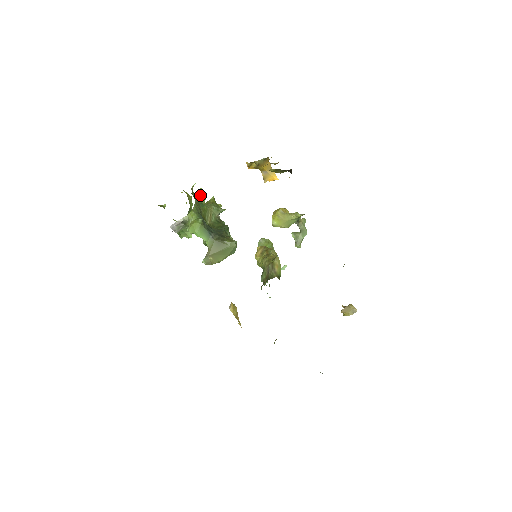
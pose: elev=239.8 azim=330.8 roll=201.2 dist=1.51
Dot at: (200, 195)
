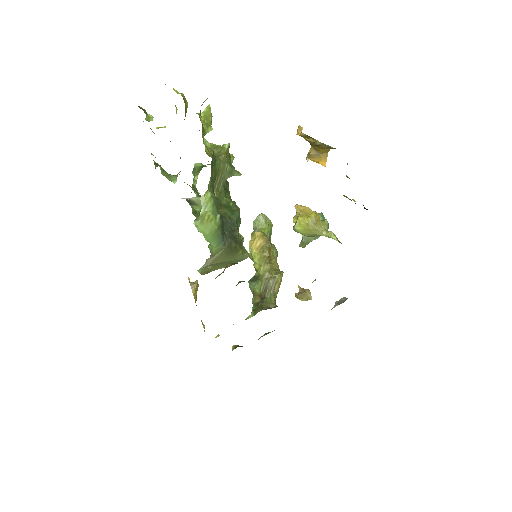
Dot at: (206, 119)
